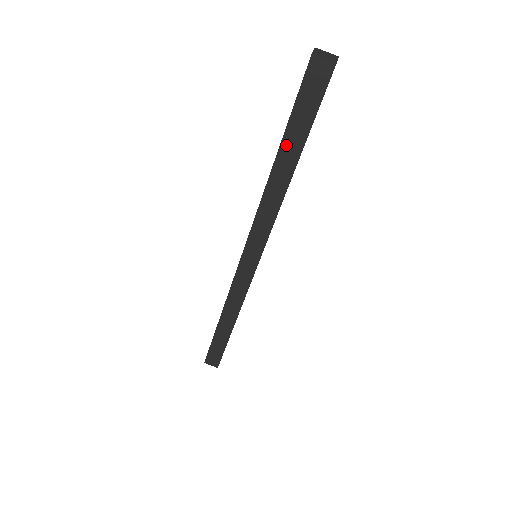
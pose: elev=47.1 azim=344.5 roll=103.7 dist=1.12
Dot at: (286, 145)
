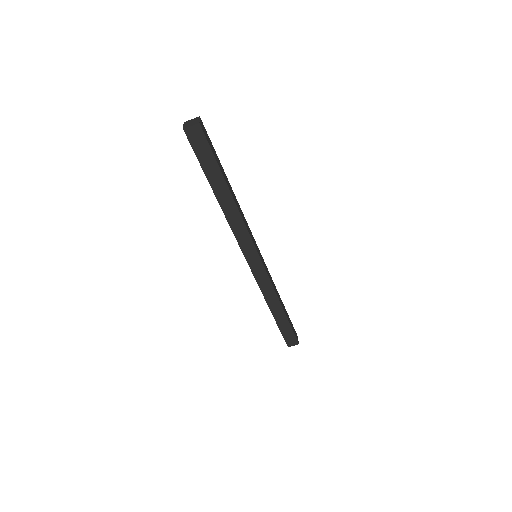
Dot at: (213, 183)
